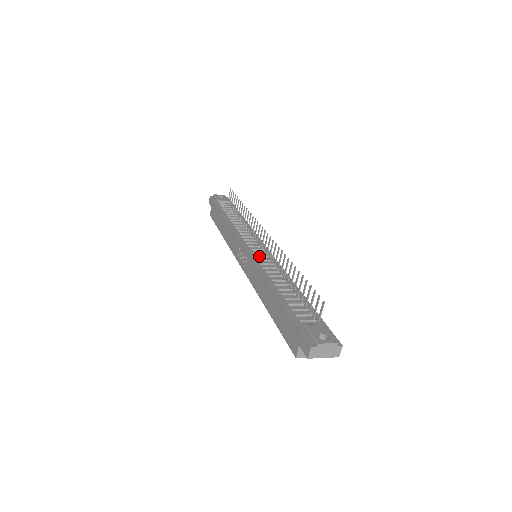
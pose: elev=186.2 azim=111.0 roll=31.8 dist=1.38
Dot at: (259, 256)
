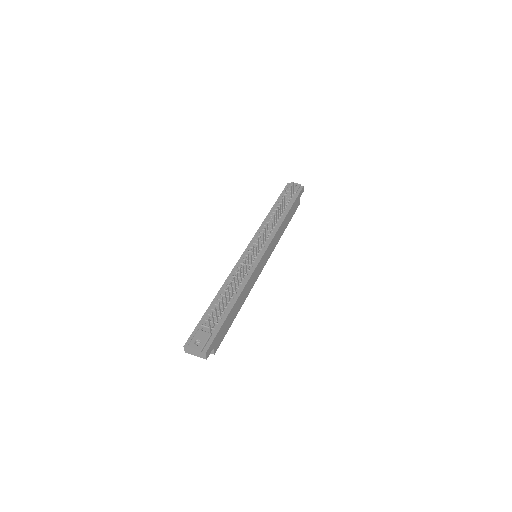
Dot at: occluded
